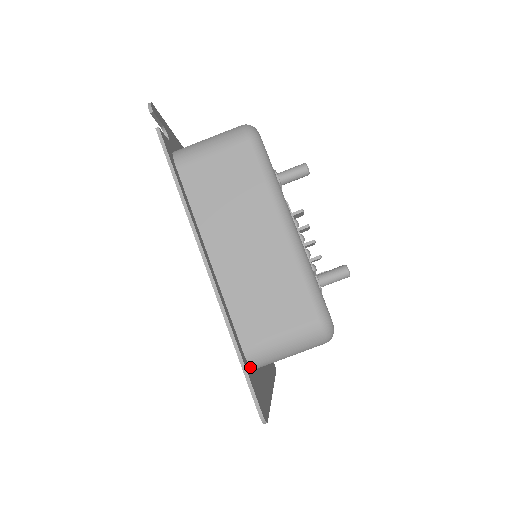
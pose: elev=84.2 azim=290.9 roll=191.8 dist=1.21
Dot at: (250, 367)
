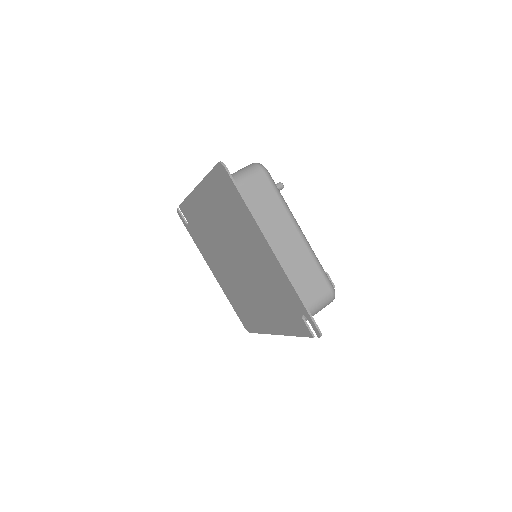
Dot at: occluded
